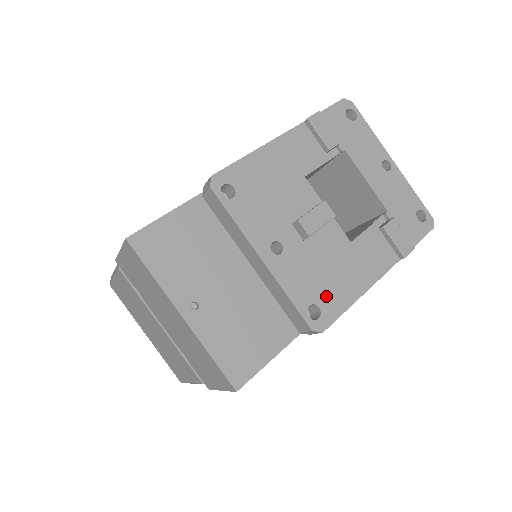
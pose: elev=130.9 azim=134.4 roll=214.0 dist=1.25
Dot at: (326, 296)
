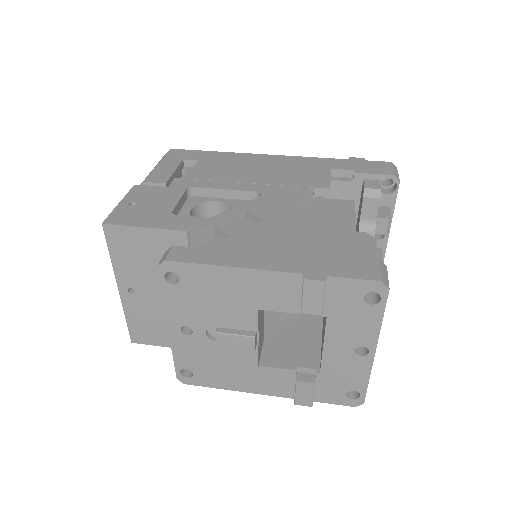
Dot at: (204, 373)
